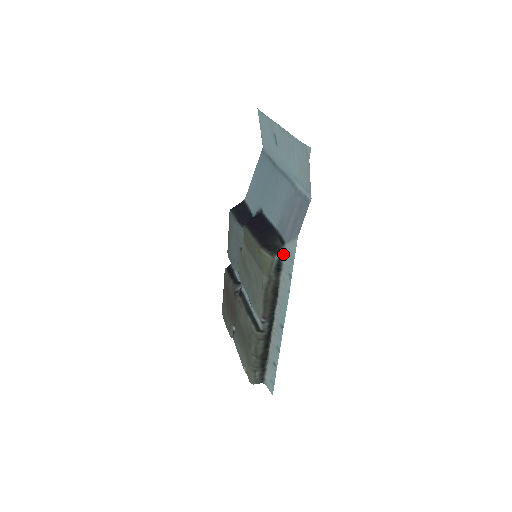
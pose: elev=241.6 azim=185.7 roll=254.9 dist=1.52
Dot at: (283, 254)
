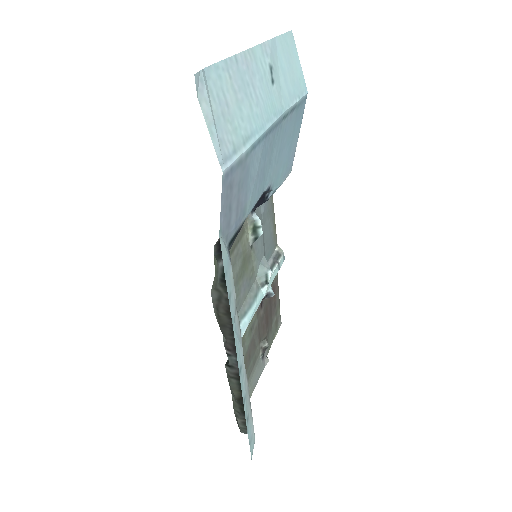
Dot at: (230, 260)
